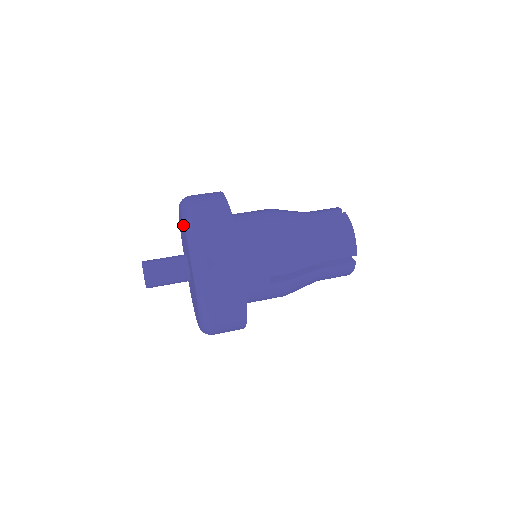
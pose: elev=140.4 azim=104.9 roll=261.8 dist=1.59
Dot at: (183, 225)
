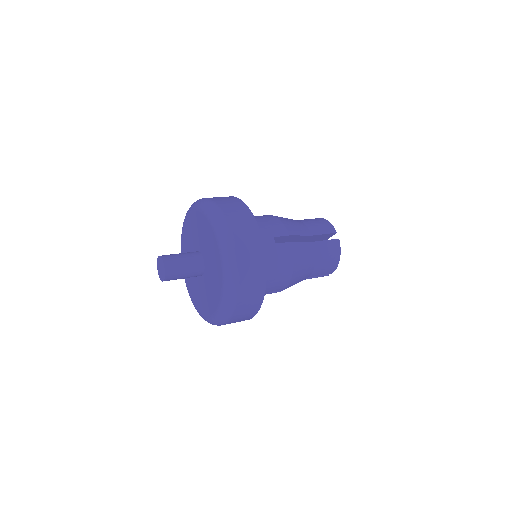
Dot at: (192, 211)
